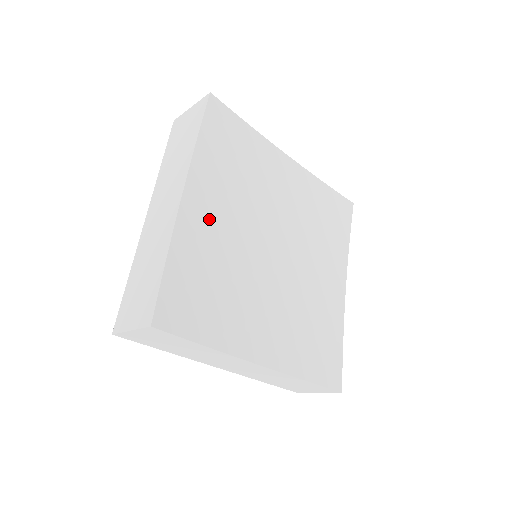
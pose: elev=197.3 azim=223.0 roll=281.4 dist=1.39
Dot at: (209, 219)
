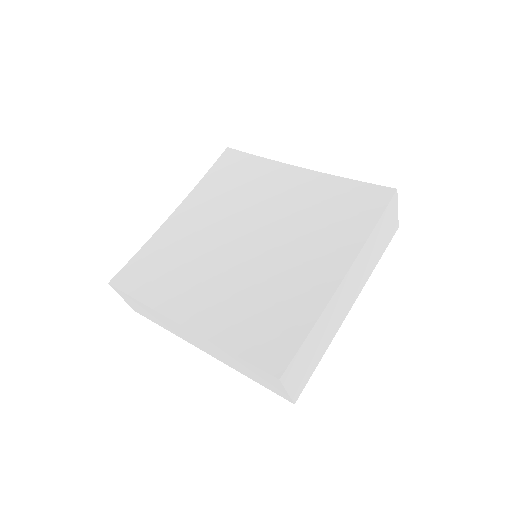
Dot at: (190, 224)
